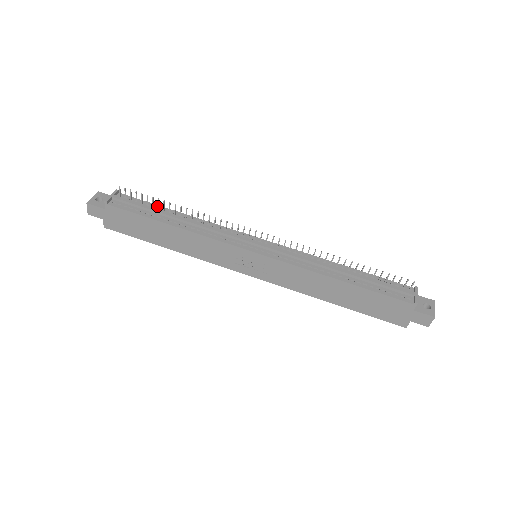
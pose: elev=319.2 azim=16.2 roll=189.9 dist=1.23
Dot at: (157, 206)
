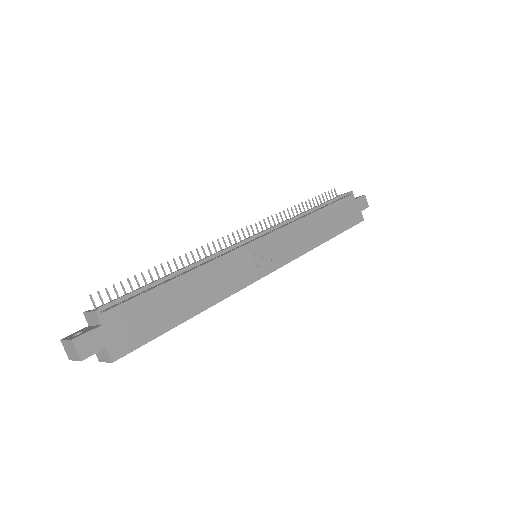
Dot at: occluded
